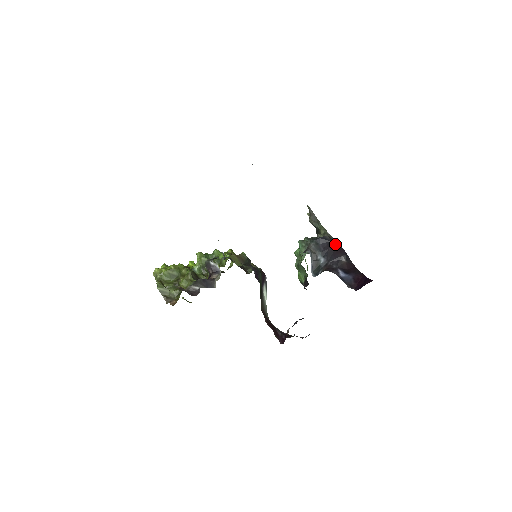
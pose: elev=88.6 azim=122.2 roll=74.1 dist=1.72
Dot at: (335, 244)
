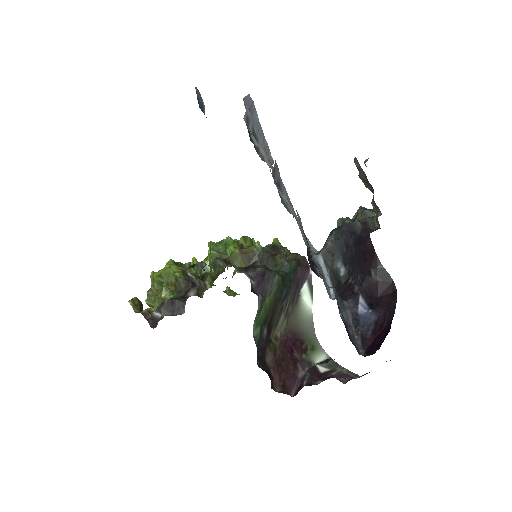
Dot at: (363, 242)
